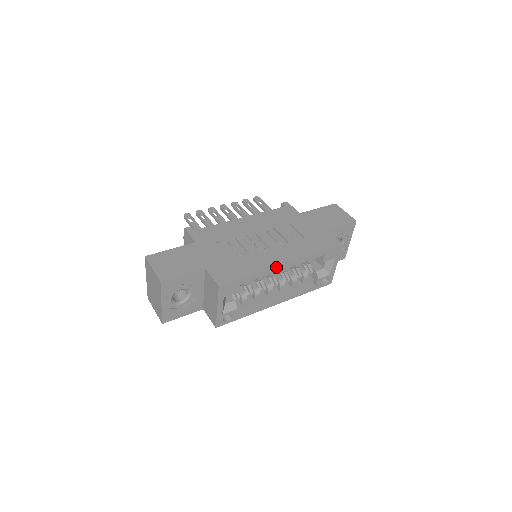
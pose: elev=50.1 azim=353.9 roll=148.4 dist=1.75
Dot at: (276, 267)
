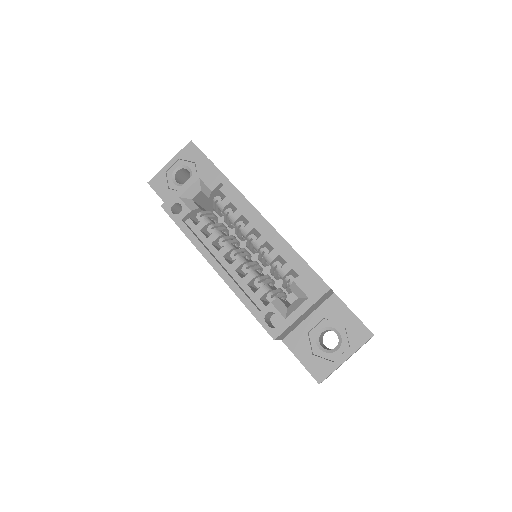
Dot at: (257, 211)
